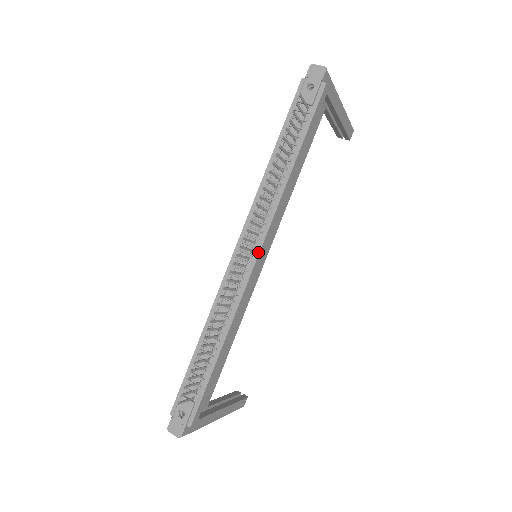
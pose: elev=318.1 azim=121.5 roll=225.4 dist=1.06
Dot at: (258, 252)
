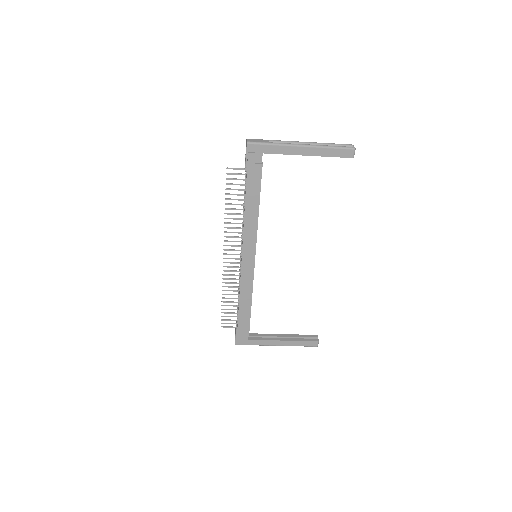
Dot at: (242, 256)
